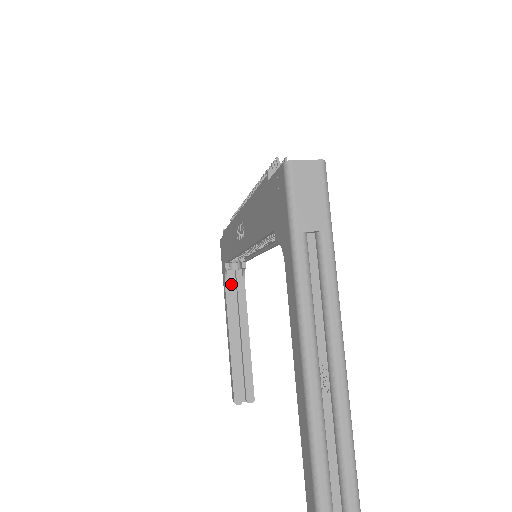
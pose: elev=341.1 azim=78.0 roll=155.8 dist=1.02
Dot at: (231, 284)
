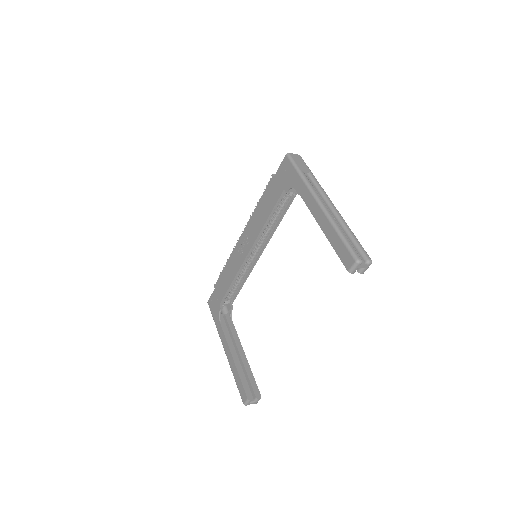
Dot at: (224, 322)
